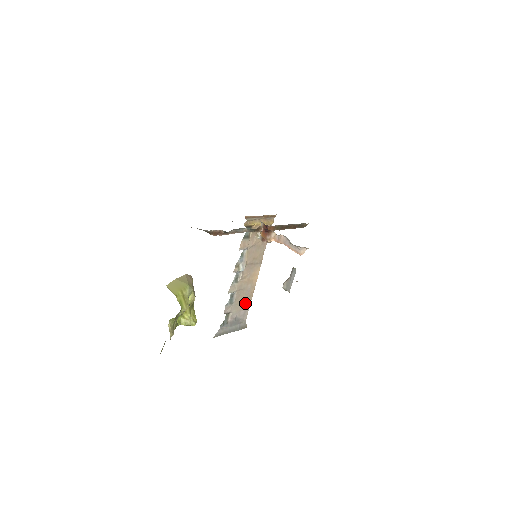
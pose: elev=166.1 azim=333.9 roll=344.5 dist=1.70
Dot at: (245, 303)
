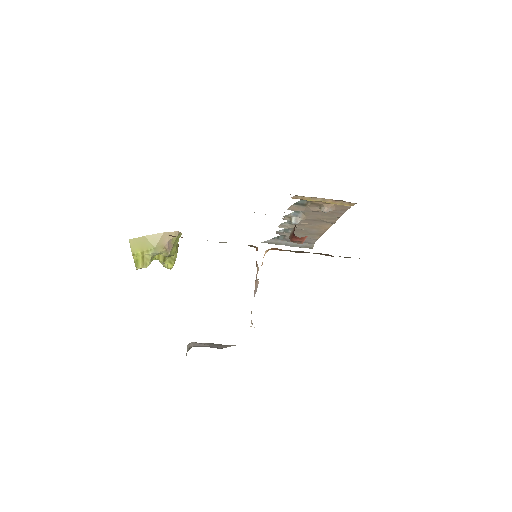
Dot at: (310, 236)
